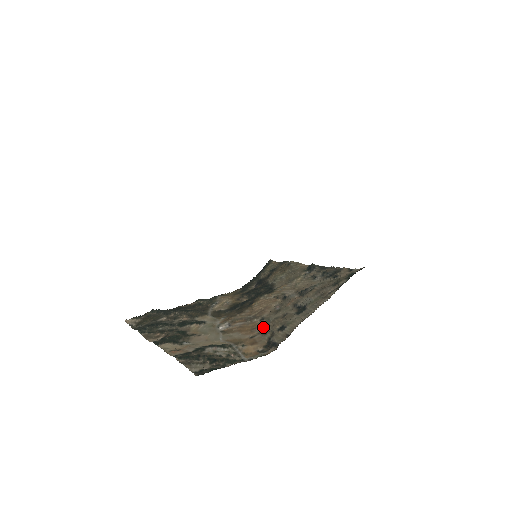
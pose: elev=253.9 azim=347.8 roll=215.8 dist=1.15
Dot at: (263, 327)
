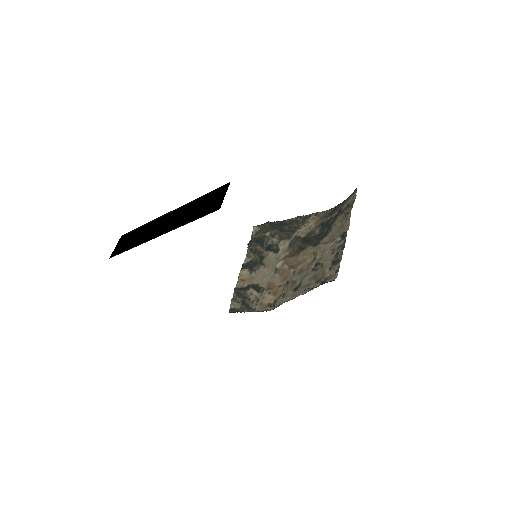
Dot at: (288, 281)
